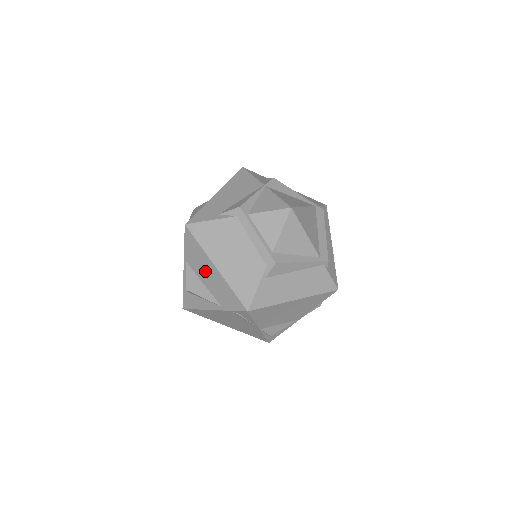
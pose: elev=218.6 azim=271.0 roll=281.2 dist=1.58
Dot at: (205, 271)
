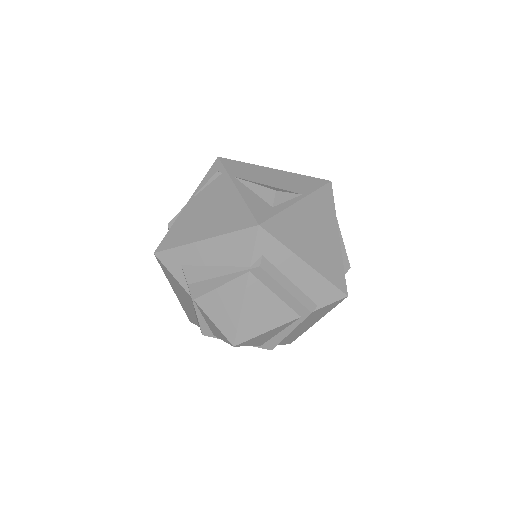
Dot at: occluded
